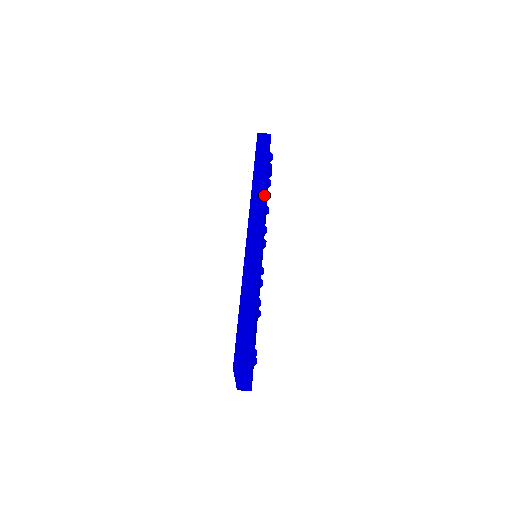
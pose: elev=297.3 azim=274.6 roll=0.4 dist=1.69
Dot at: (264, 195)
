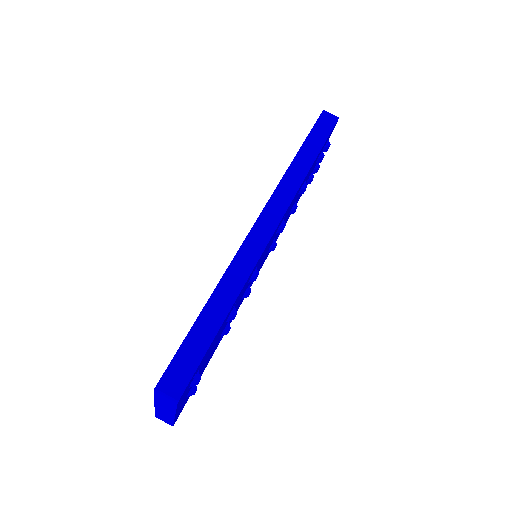
Dot at: (300, 183)
